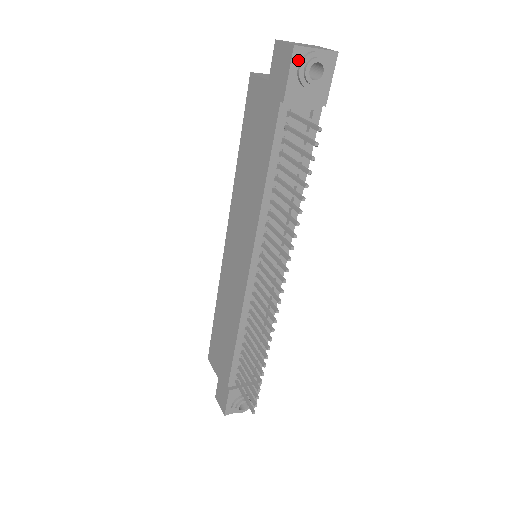
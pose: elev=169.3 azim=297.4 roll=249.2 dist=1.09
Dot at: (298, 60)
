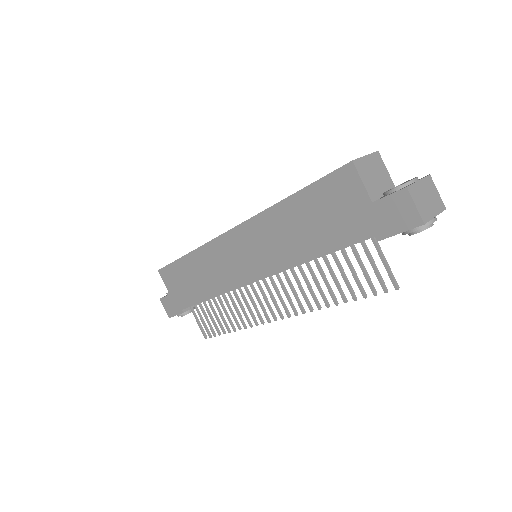
Dot at: (416, 226)
